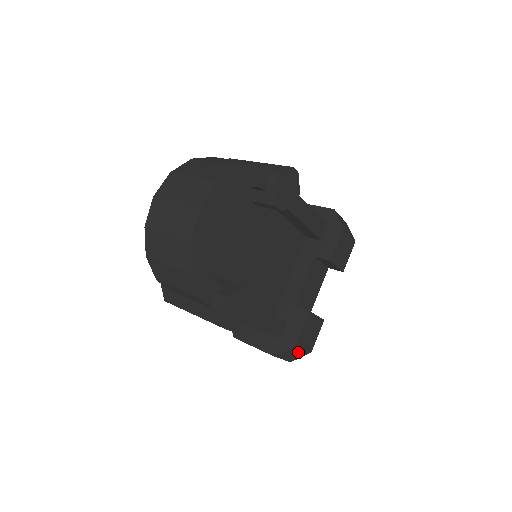
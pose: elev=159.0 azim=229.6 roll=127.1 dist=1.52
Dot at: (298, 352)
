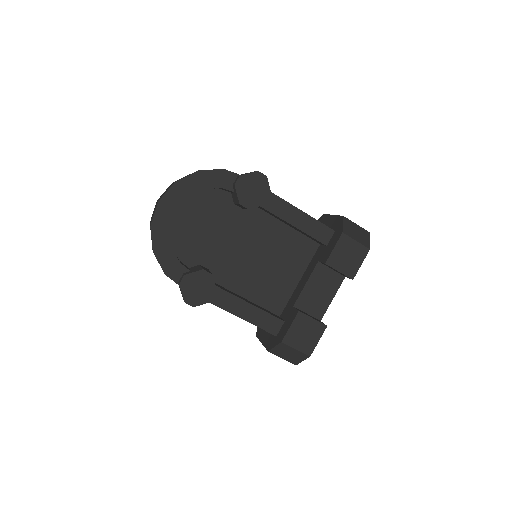
Dot at: (293, 352)
